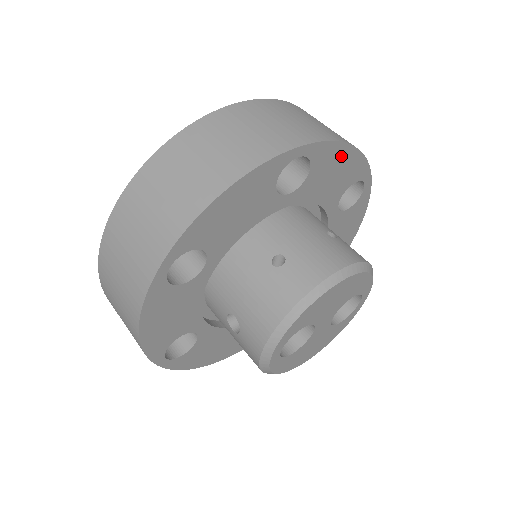
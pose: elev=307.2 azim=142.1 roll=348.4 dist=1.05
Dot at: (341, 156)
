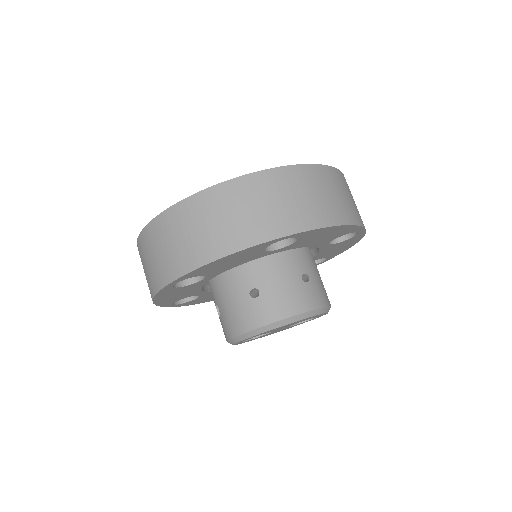
Dot at: (330, 230)
